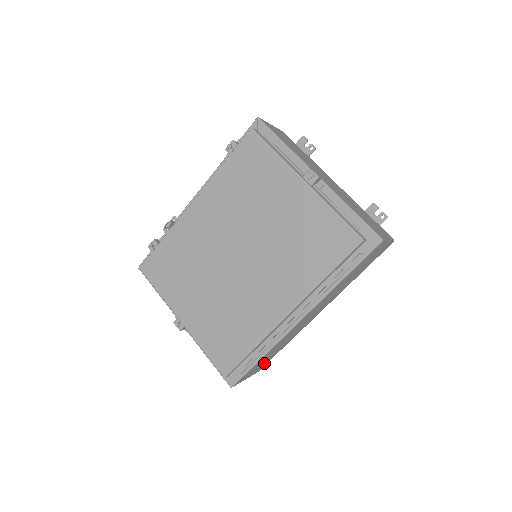
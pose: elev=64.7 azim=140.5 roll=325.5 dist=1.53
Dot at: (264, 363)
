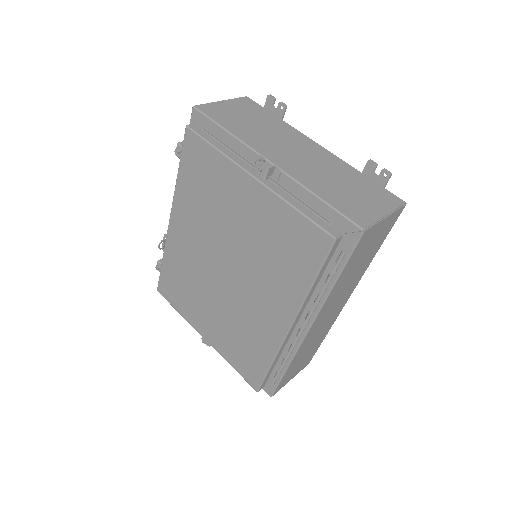
Dot at: (307, 359)
